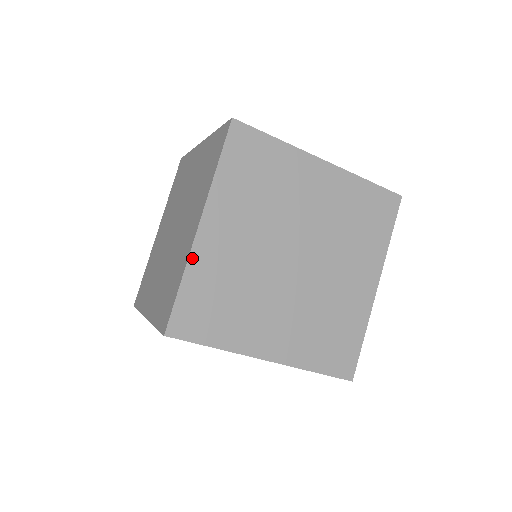
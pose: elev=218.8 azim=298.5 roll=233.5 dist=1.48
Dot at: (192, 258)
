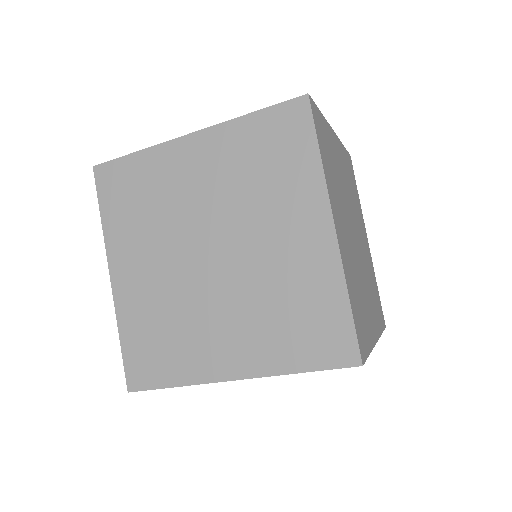
Dot at: (118, 311)
